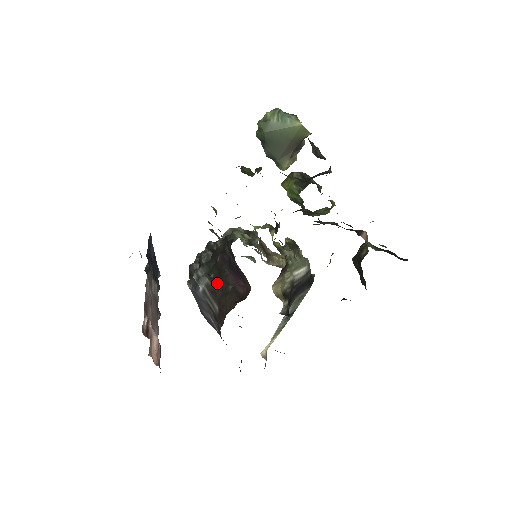
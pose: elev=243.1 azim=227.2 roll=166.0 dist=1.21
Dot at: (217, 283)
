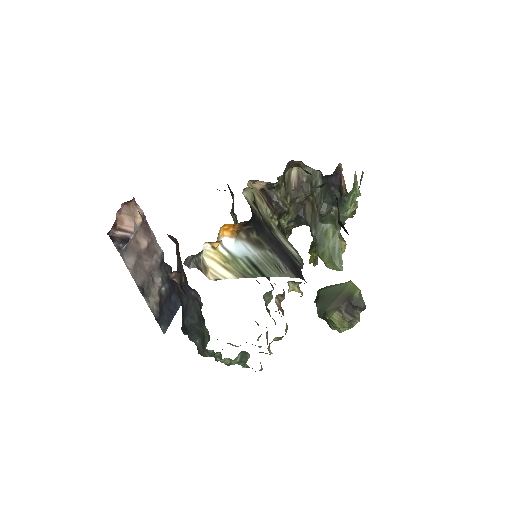
Dot at: occluded
